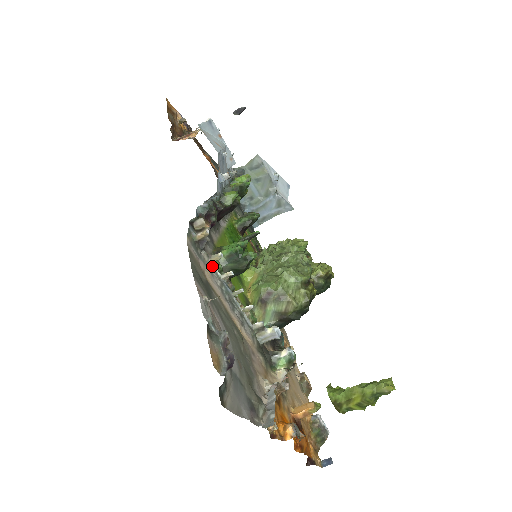
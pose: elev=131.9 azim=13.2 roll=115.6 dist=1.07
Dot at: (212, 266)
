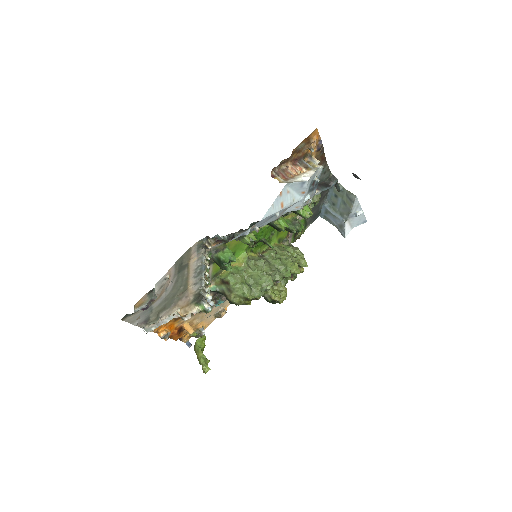
Dot at: (202, 257)
